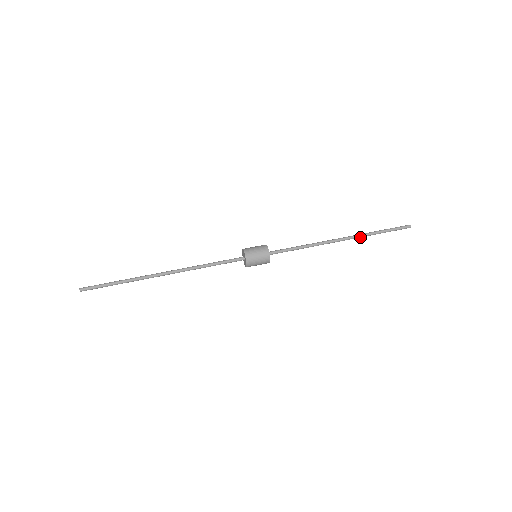
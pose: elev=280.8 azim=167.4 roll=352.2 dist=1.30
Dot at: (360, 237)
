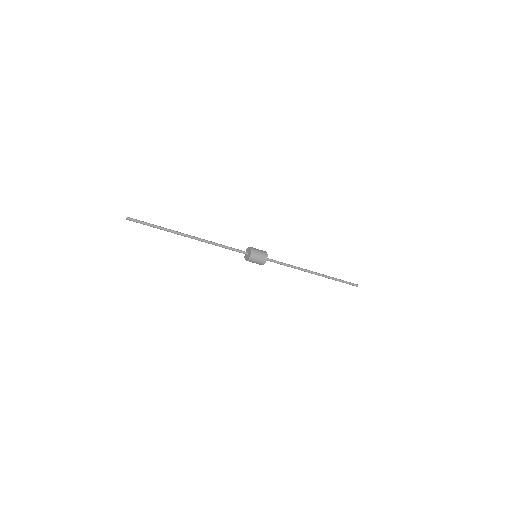
Dot at: (326, 277)
